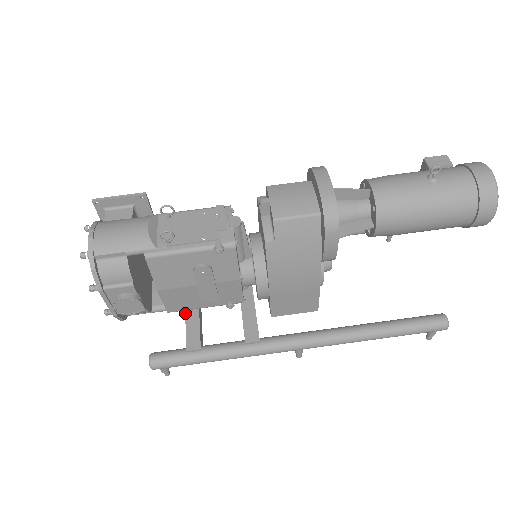
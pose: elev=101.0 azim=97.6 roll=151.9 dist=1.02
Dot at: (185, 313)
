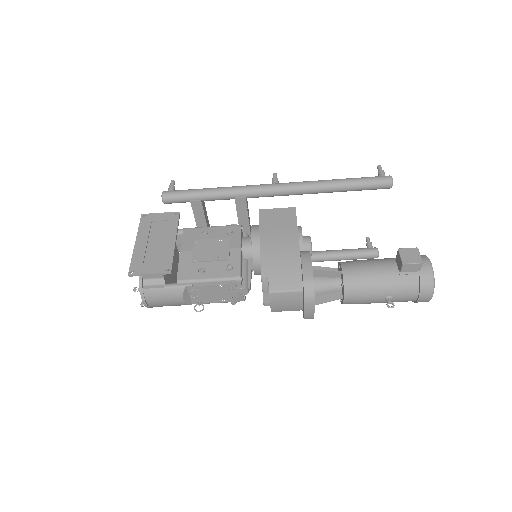
Dot at: occluded
